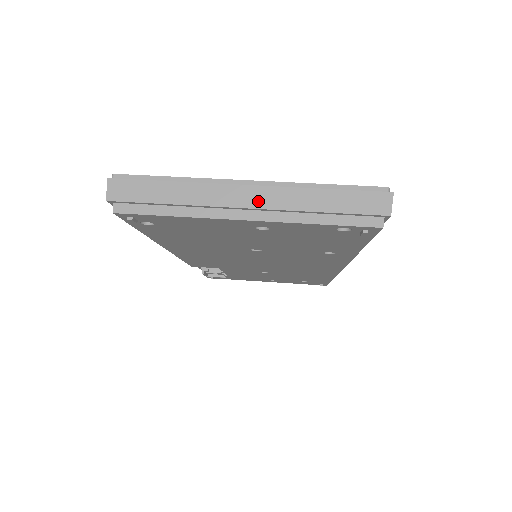
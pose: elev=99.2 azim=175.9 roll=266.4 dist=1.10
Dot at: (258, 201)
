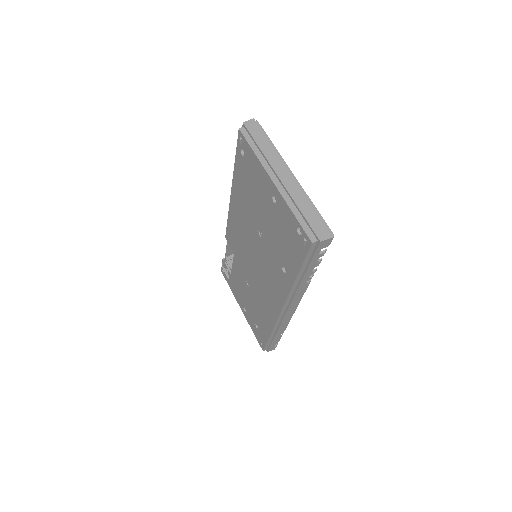
Dot at: (286, 181)
